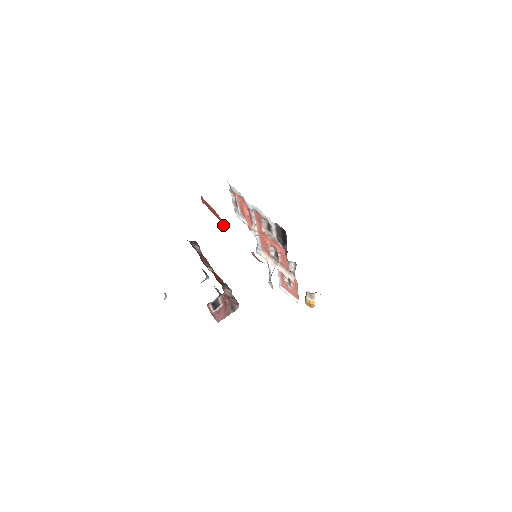
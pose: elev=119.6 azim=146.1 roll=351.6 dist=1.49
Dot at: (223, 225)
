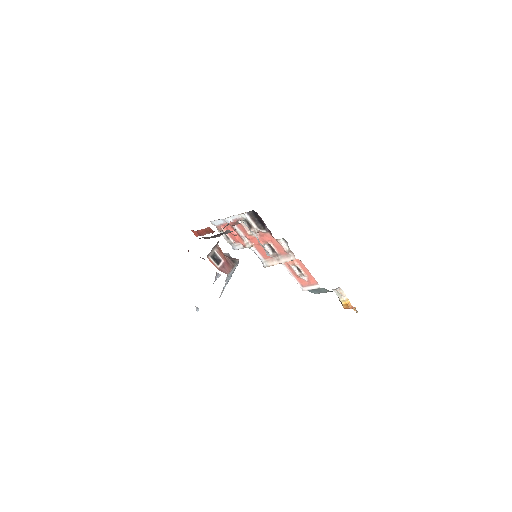
Dot at: (211, 232)
